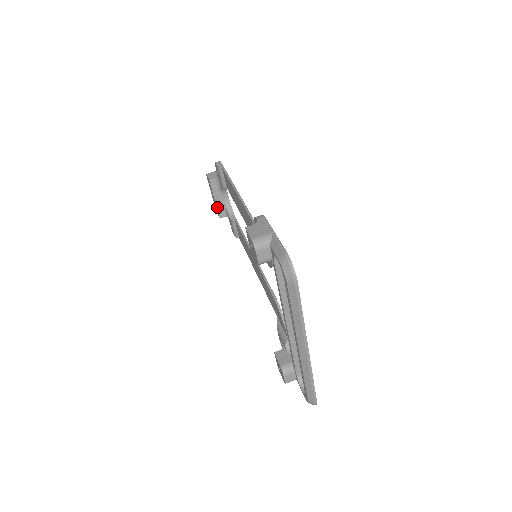
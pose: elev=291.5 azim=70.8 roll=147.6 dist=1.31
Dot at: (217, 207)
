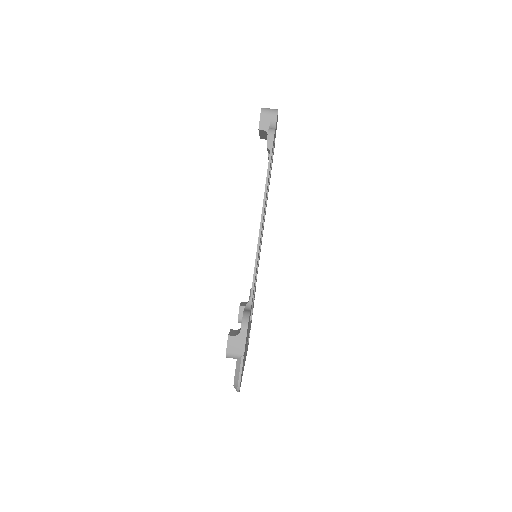
Dot at: (260, 136)
